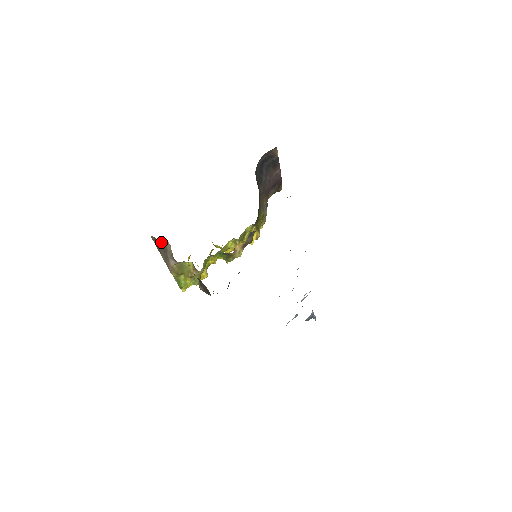
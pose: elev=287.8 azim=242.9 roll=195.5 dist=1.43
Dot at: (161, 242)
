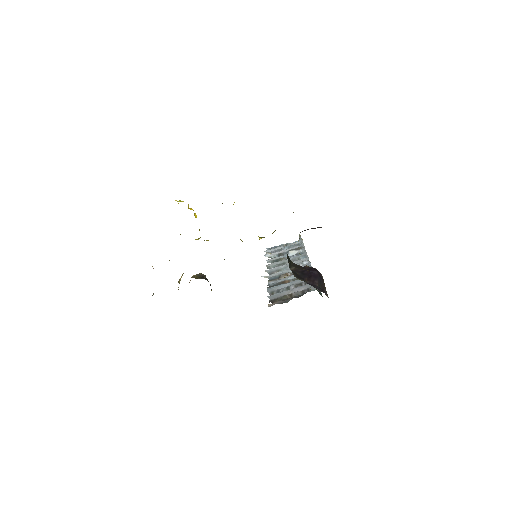
Dot at: occluded
